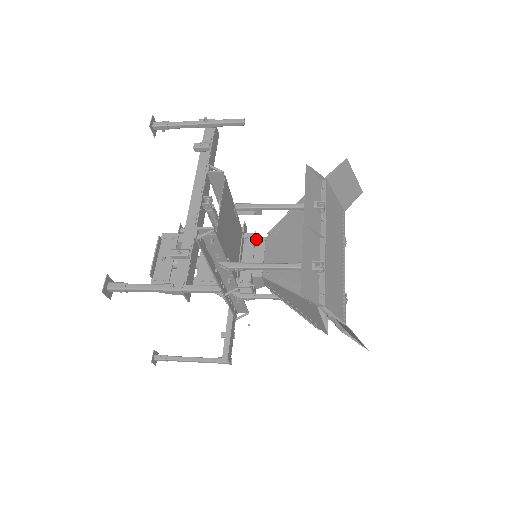
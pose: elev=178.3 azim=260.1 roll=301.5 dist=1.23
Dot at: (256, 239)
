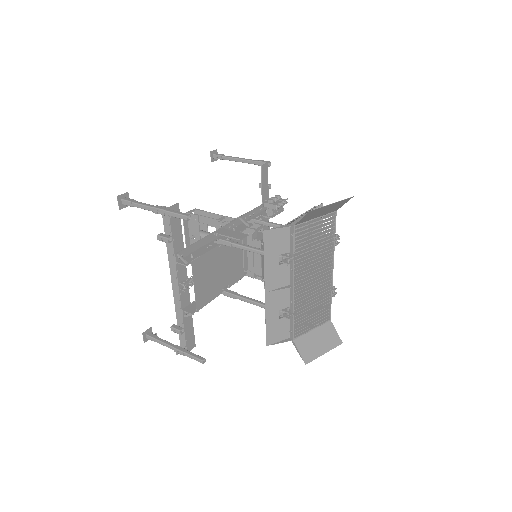
Dot at: (253, 242)
